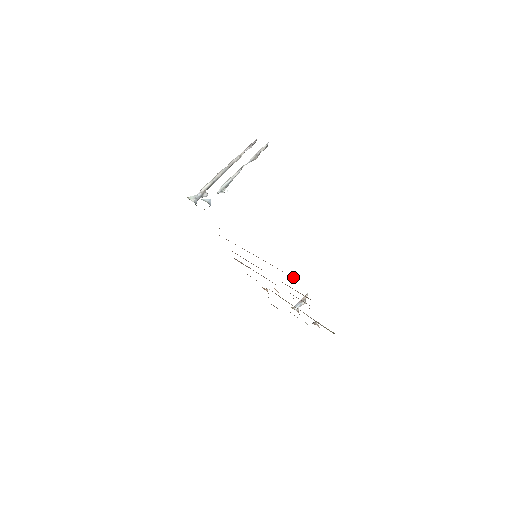
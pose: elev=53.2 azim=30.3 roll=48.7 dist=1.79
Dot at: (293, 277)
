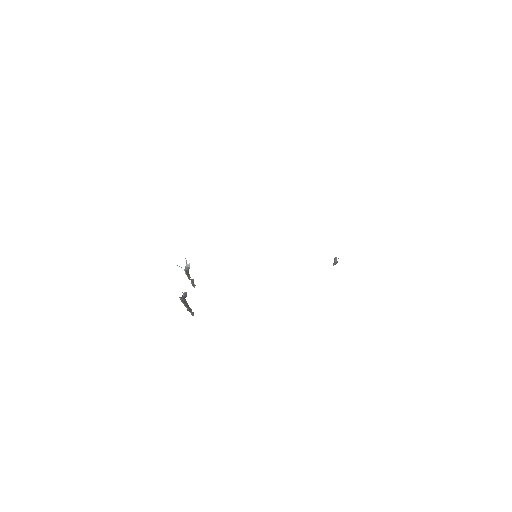
Dot at: occluded
